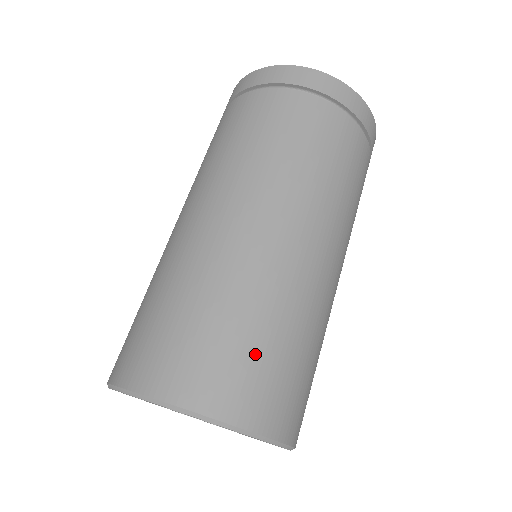
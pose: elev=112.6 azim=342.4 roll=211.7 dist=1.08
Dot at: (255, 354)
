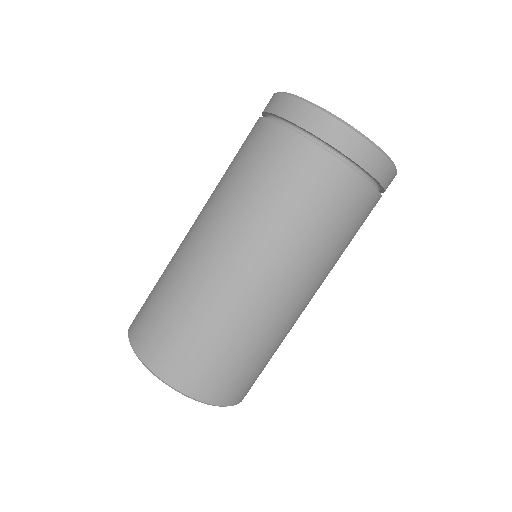
Dot at: (194, 346)
